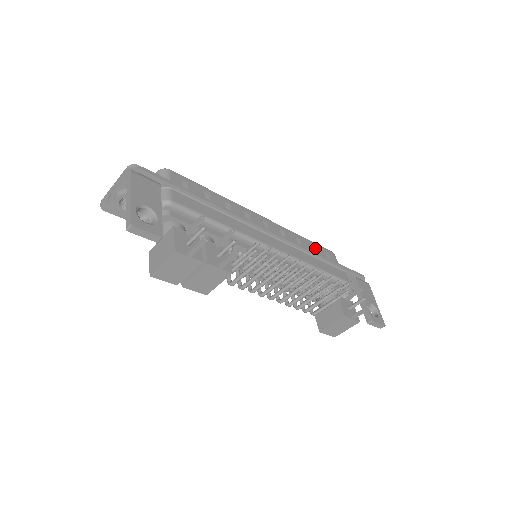
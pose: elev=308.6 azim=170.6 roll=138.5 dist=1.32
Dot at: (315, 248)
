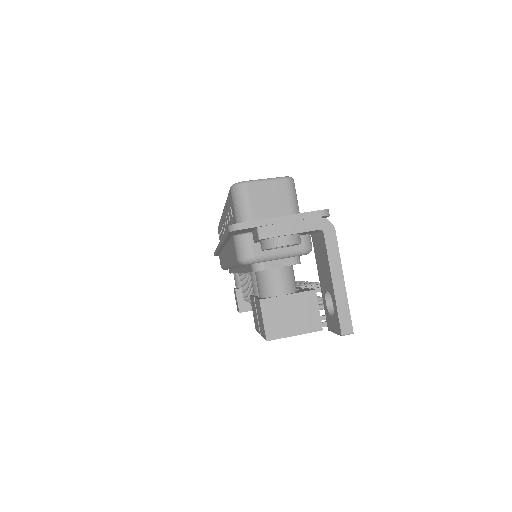
Dot at: occluded
